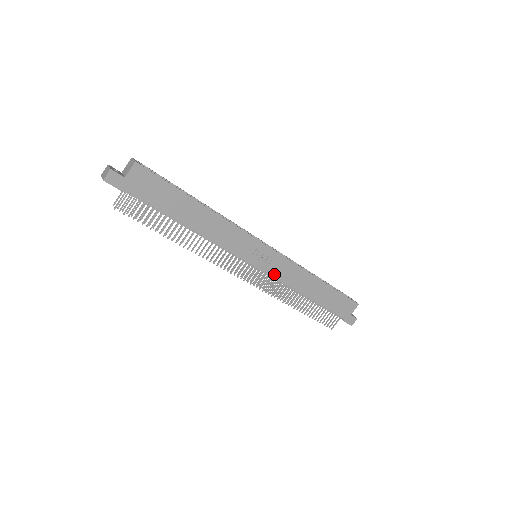
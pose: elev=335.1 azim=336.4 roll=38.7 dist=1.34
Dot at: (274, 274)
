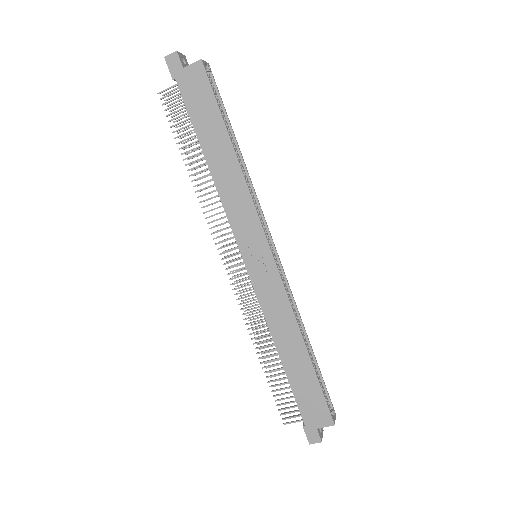
Dot at: (259, 290)
